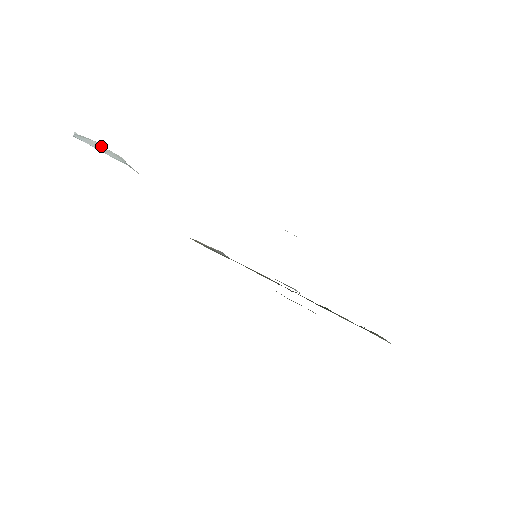
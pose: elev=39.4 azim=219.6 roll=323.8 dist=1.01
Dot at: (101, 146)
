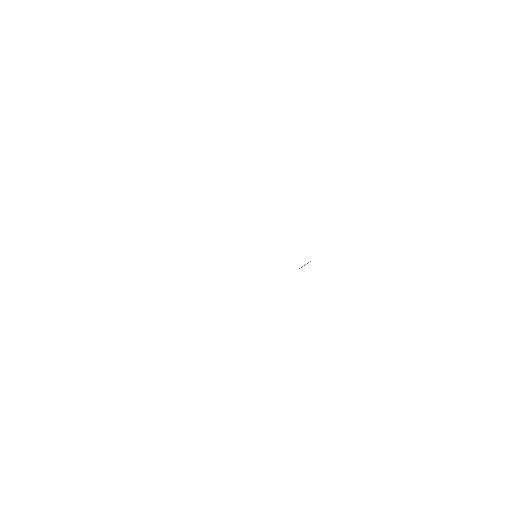
Dot at: occluded
